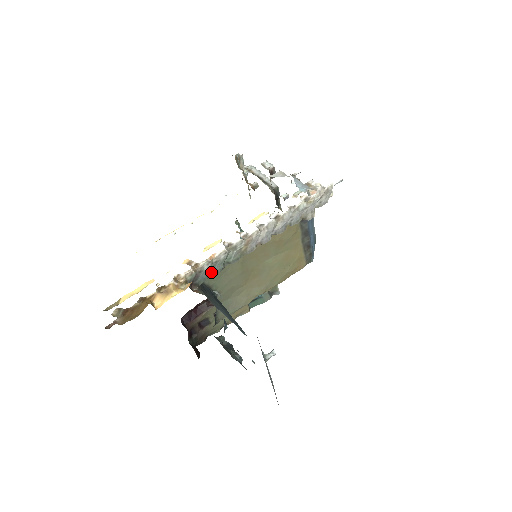
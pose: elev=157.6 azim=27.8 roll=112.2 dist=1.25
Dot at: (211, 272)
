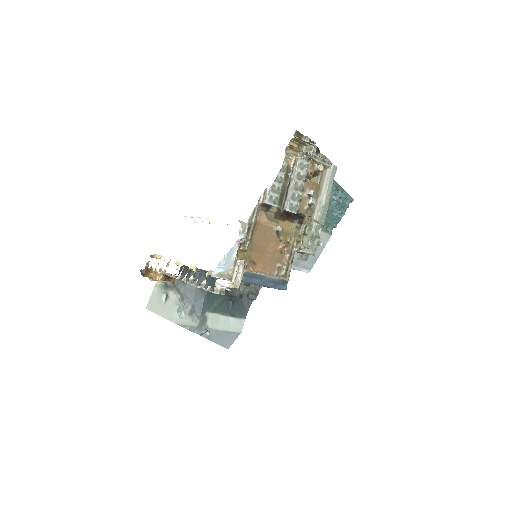
Dot at: (177, 276)
